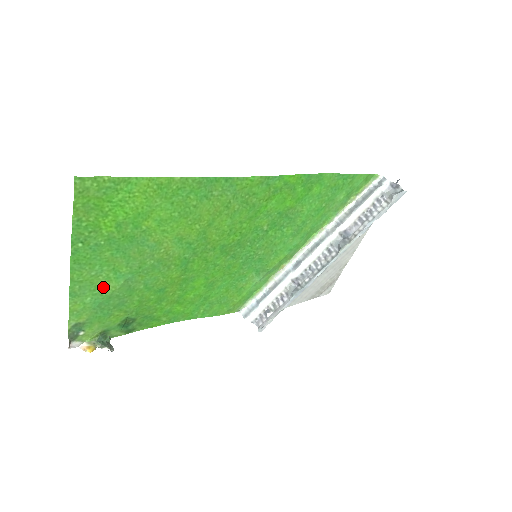
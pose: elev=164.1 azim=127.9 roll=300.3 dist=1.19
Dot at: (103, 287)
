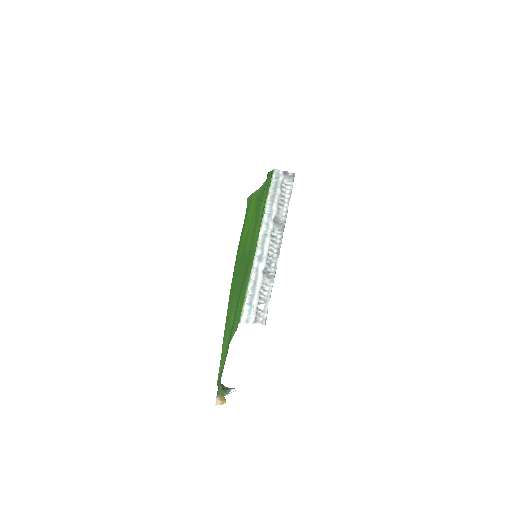
Dot at: (231, 320)
